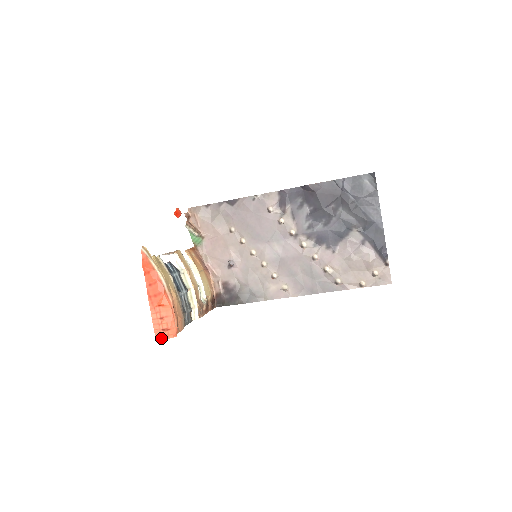
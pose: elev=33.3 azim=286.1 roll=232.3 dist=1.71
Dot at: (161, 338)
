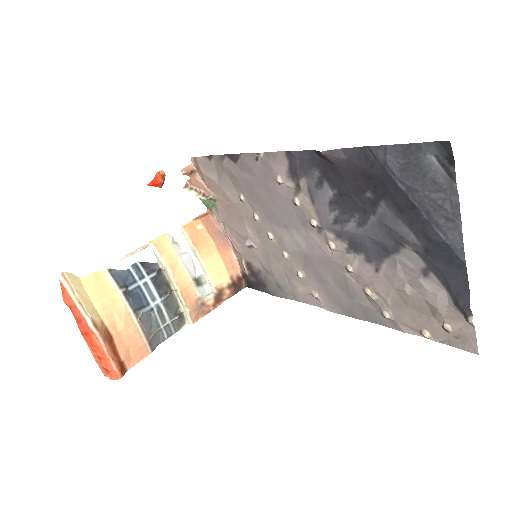
Dot at: (107, 375)
